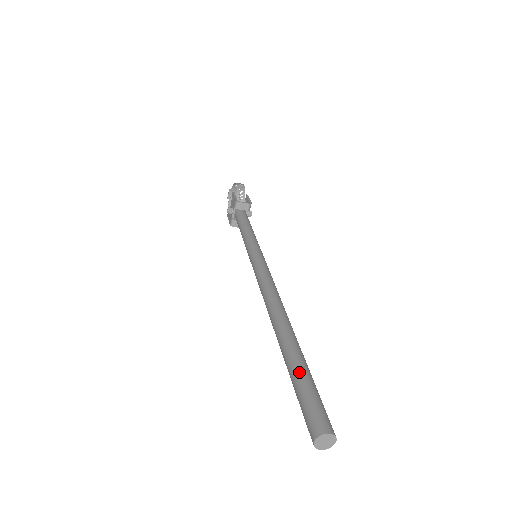
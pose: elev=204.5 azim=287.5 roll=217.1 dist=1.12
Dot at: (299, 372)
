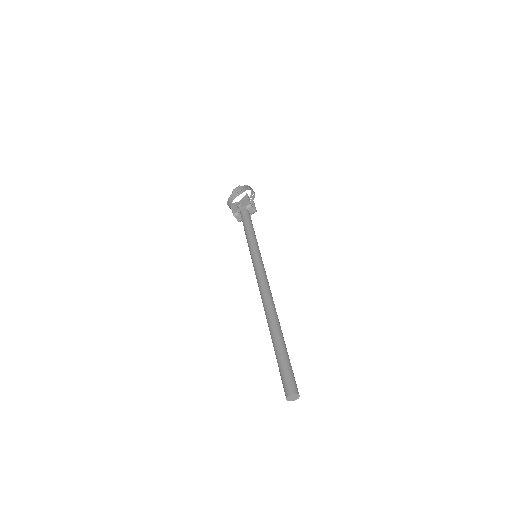
Dot at: (285, 353)
